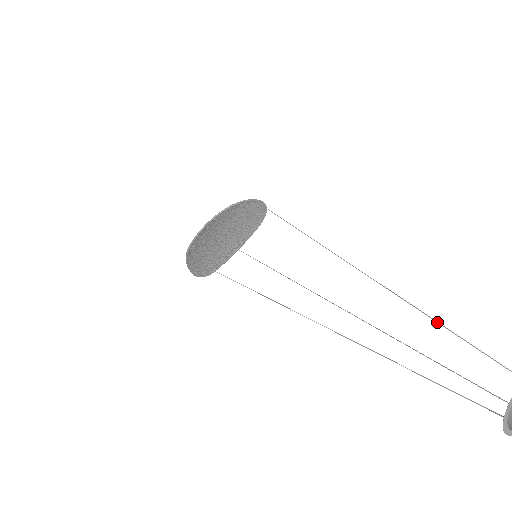
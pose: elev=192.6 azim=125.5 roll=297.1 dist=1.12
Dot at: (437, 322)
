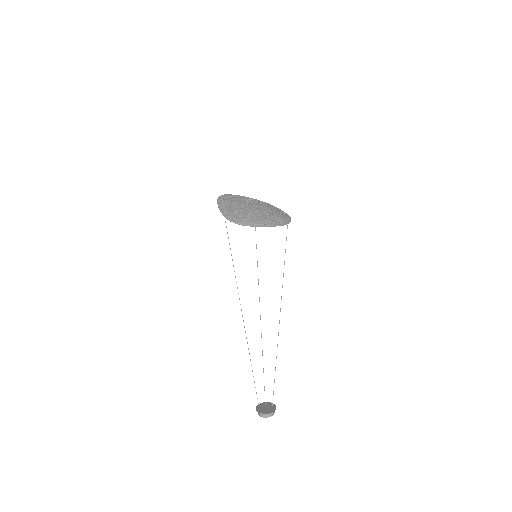
Dot at: occluded
